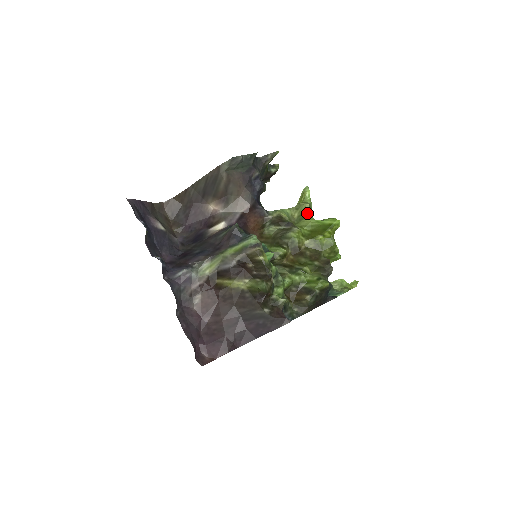
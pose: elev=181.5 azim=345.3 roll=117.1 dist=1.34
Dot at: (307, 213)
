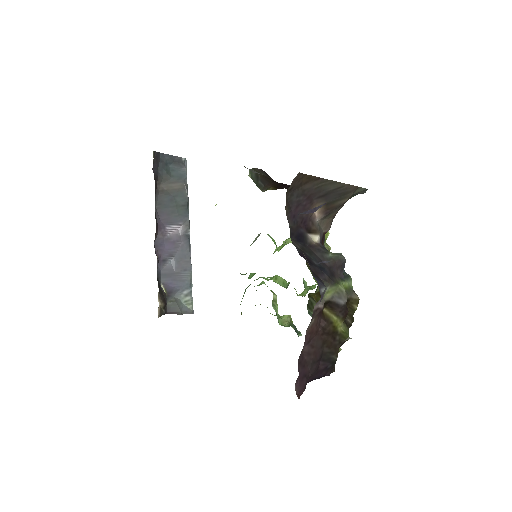
Dot at: occluded
